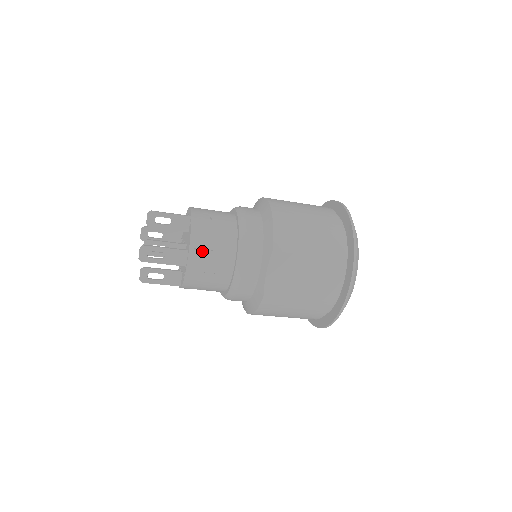
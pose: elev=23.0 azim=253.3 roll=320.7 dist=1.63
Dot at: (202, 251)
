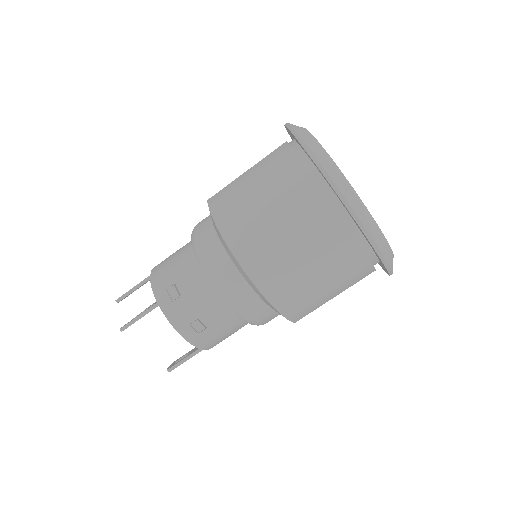
Dot at: occluded
